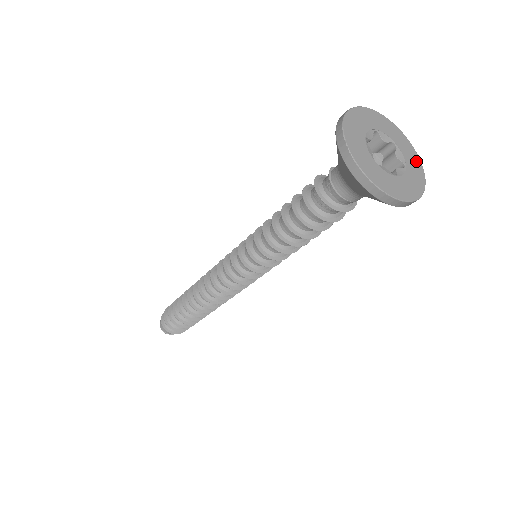
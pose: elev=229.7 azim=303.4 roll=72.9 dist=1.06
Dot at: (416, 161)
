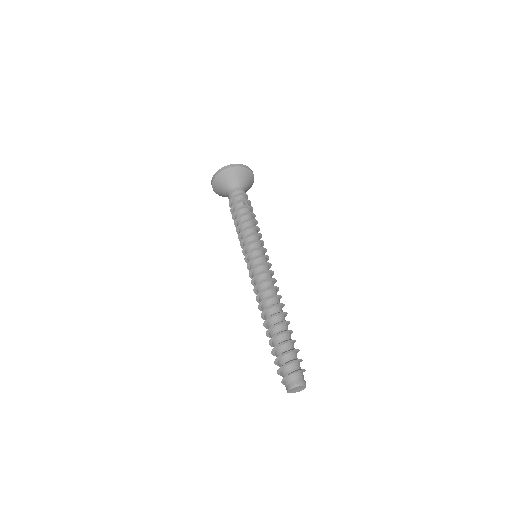
Dot at: occluded
